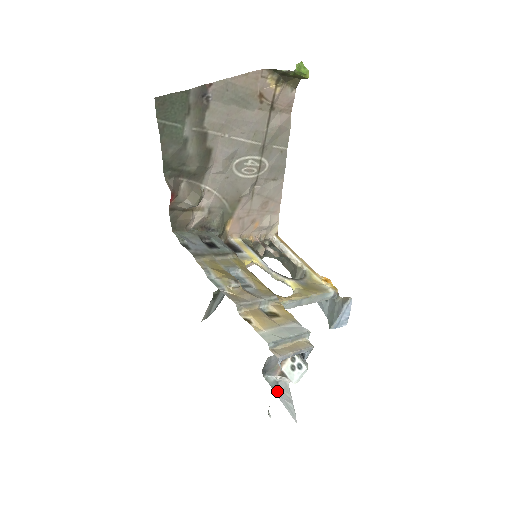
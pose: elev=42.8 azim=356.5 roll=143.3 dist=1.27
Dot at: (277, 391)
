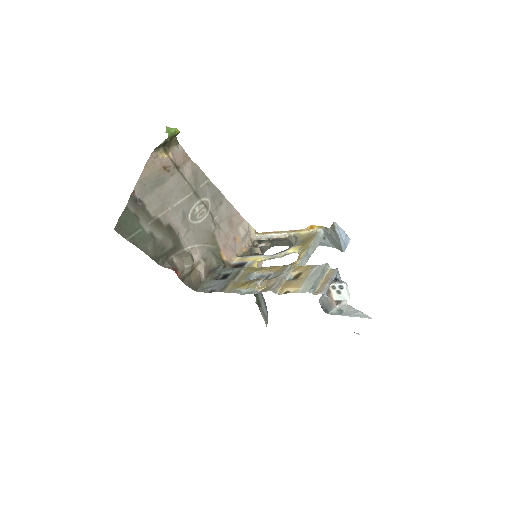
Dot at: (344, 314)
